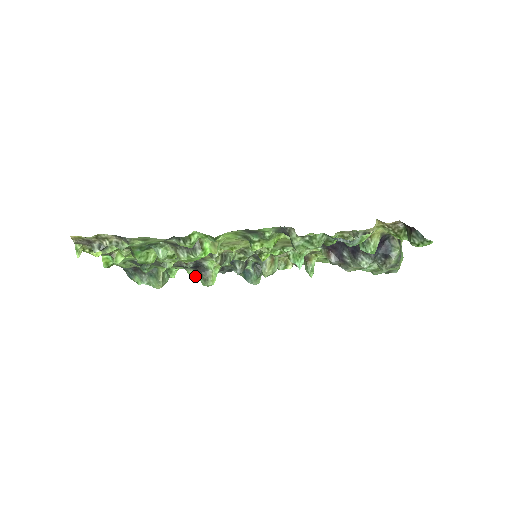
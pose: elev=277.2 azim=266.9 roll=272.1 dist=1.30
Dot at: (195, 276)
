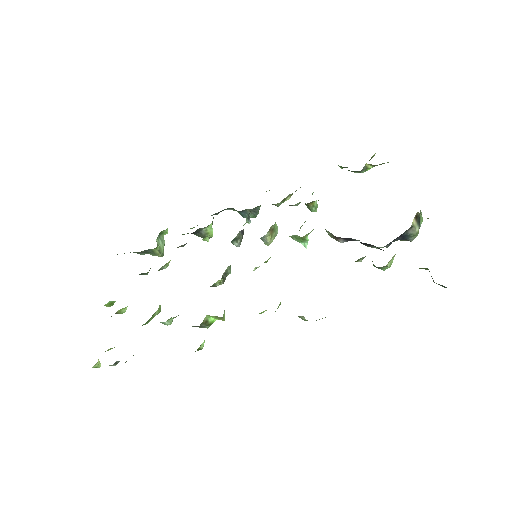
Dot at: occluded
